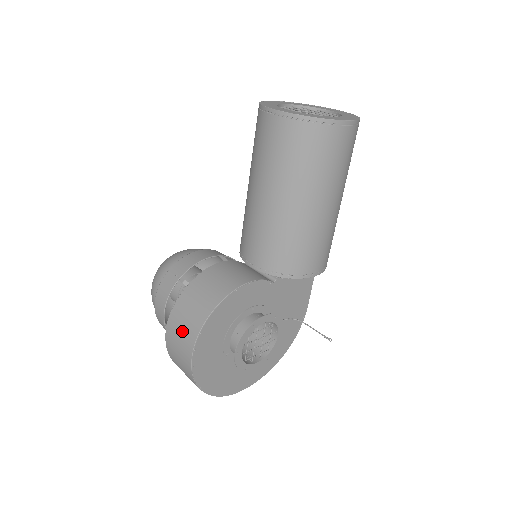
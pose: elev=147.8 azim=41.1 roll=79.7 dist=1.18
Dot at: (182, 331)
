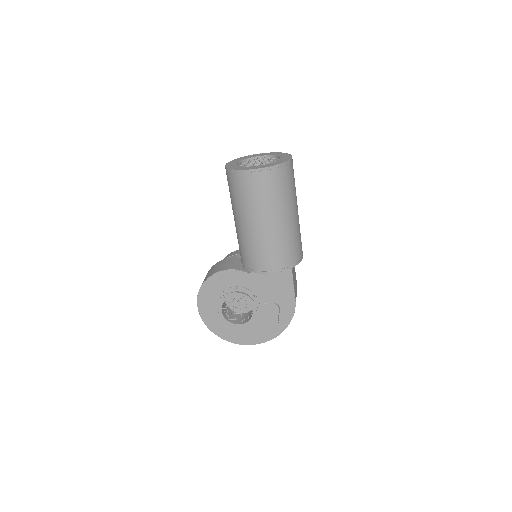
Dot at: occluded
